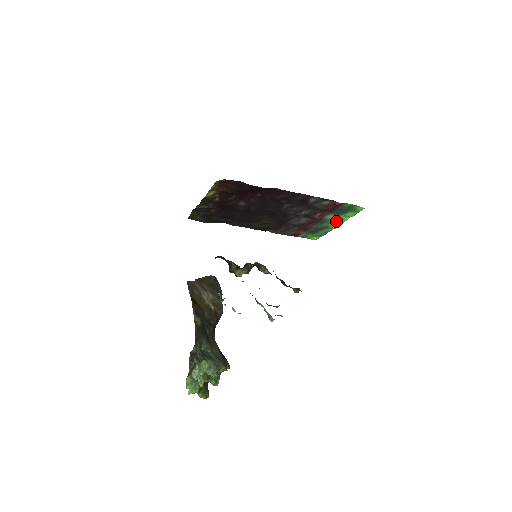
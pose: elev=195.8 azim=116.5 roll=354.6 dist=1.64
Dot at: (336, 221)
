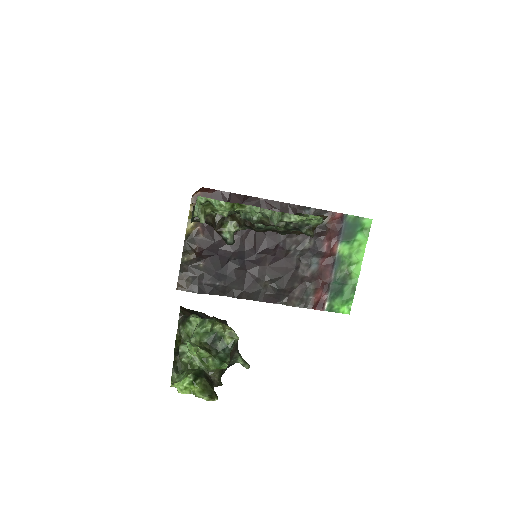
Dot at: (353, 259)
